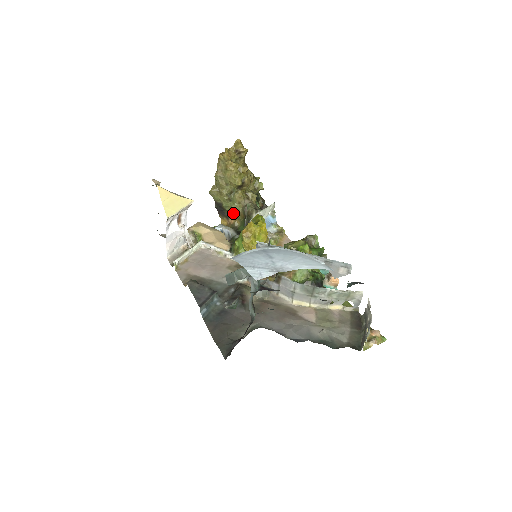
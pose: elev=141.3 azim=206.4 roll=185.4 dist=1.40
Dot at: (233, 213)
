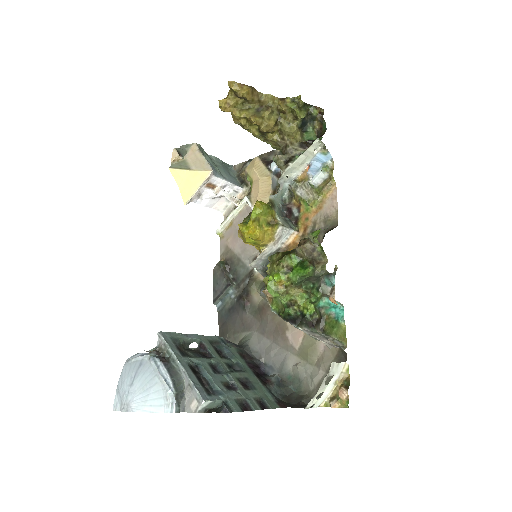
Dot at: occluded
